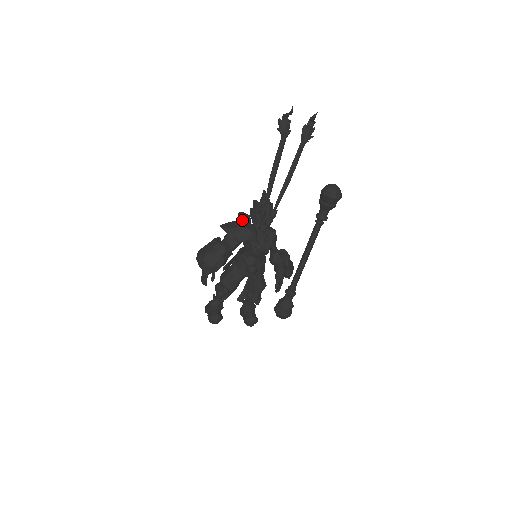
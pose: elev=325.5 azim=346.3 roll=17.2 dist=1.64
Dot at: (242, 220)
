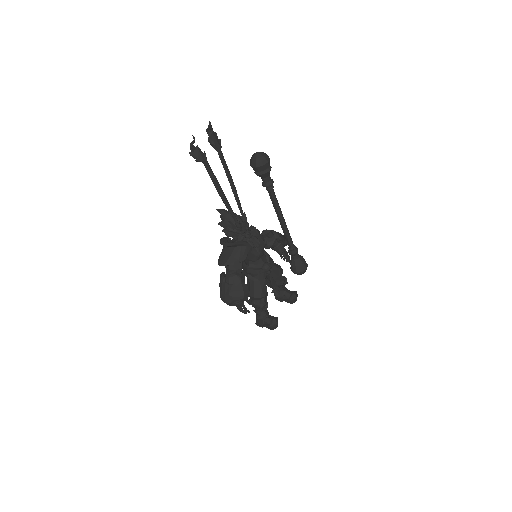
Dot at: (231, 246)
